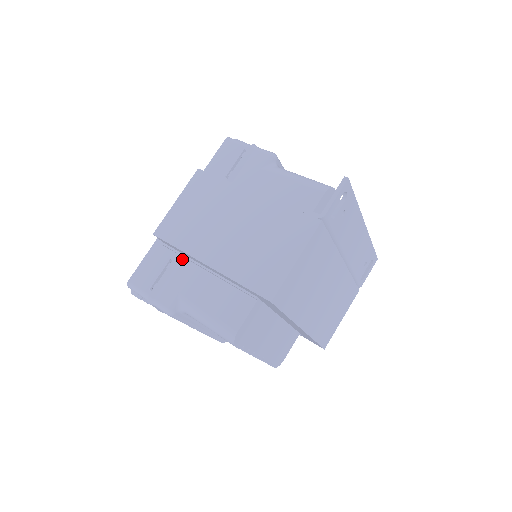
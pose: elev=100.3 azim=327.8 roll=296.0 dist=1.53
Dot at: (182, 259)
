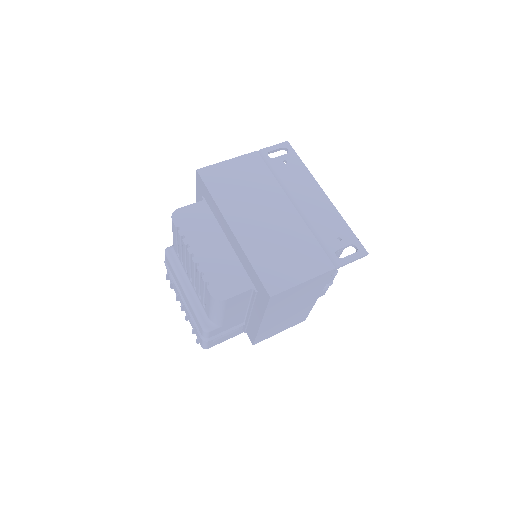
Dot at: occluded
